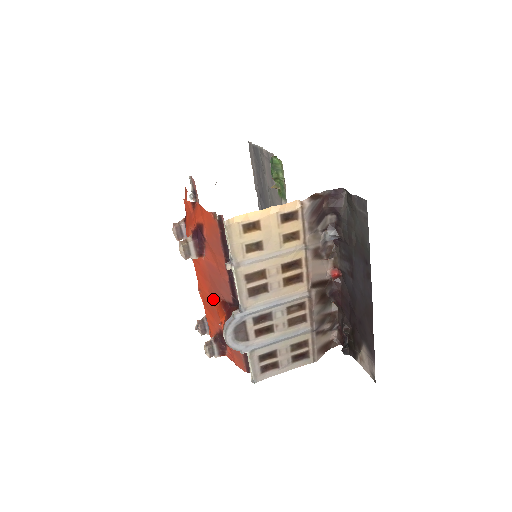
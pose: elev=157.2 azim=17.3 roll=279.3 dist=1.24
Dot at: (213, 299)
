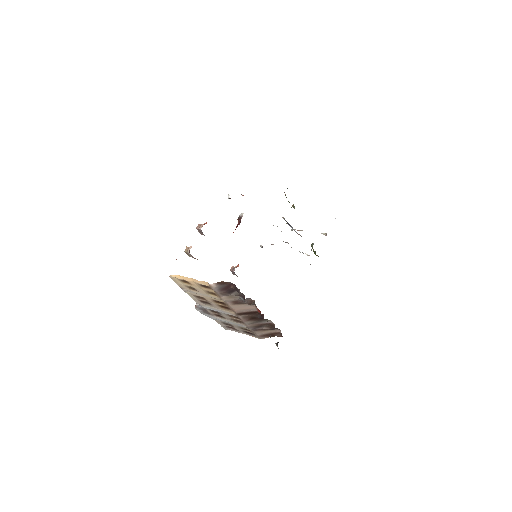
Dot at: occluded
